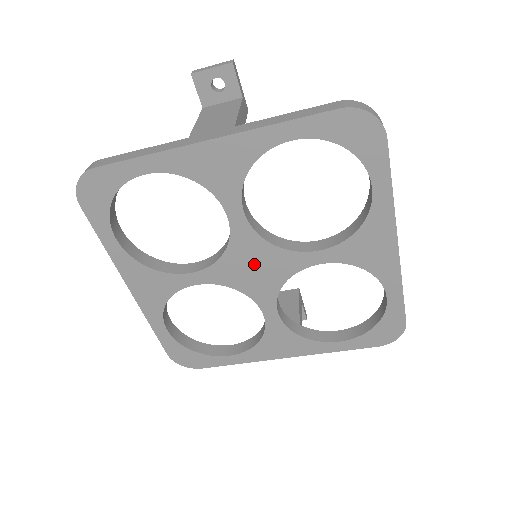
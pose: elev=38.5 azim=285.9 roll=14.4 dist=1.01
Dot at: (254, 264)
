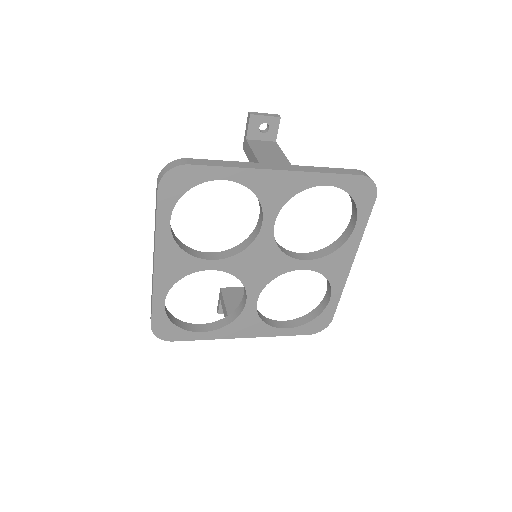
Dot at: (261, 261)
